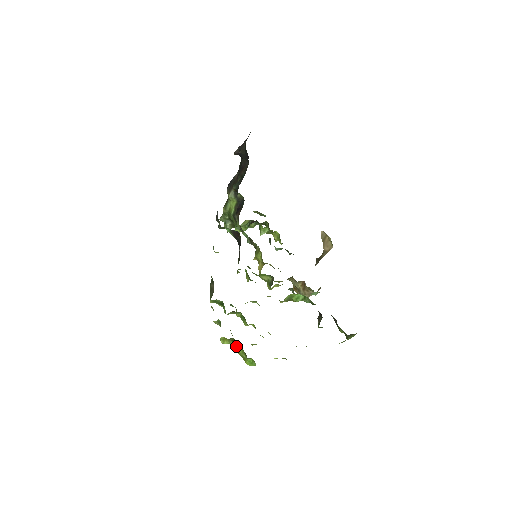
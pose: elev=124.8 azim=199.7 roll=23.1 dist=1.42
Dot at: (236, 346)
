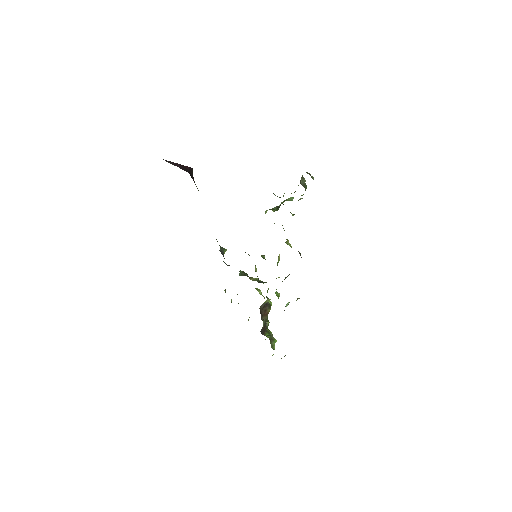
Dot at: occluded
